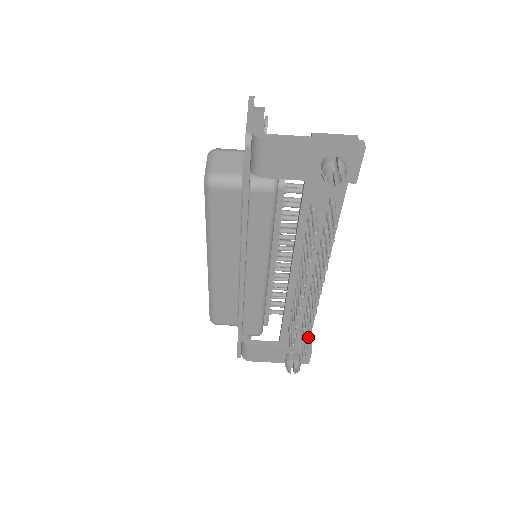
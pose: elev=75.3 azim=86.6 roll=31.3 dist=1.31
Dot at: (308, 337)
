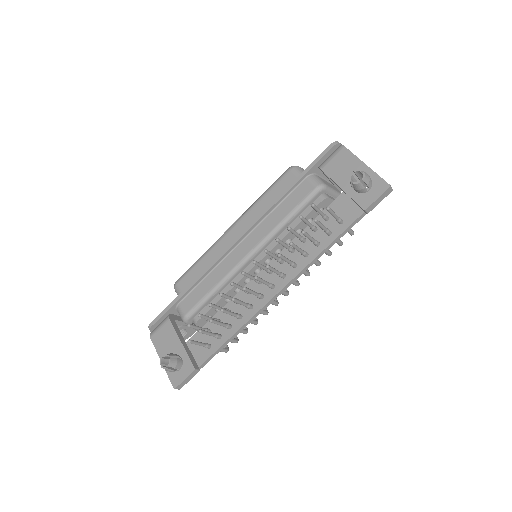
Dot at: (215, 320)
